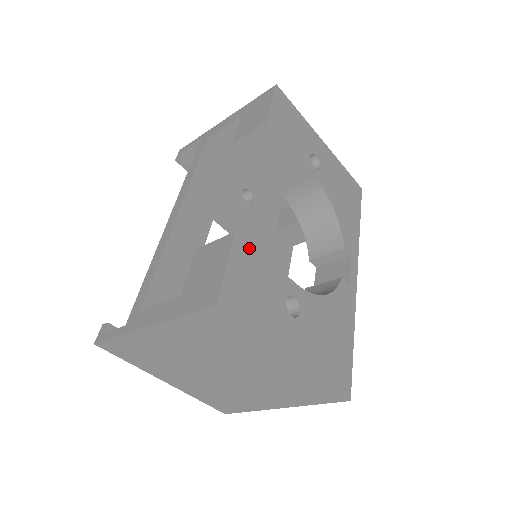
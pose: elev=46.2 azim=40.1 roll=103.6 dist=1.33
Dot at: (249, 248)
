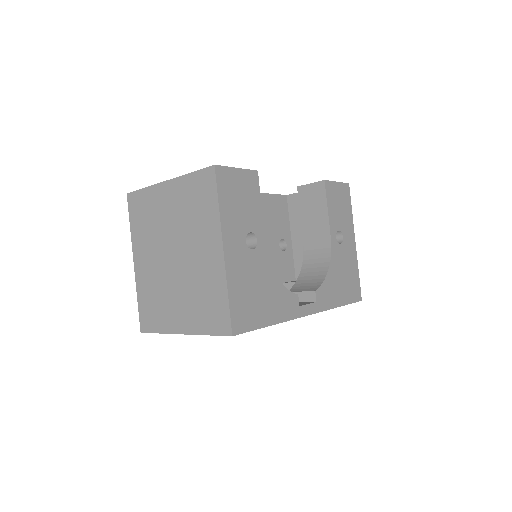
Dot at: (257, 185)
